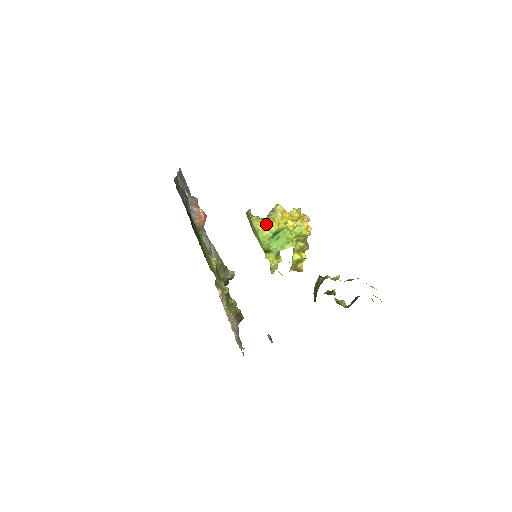
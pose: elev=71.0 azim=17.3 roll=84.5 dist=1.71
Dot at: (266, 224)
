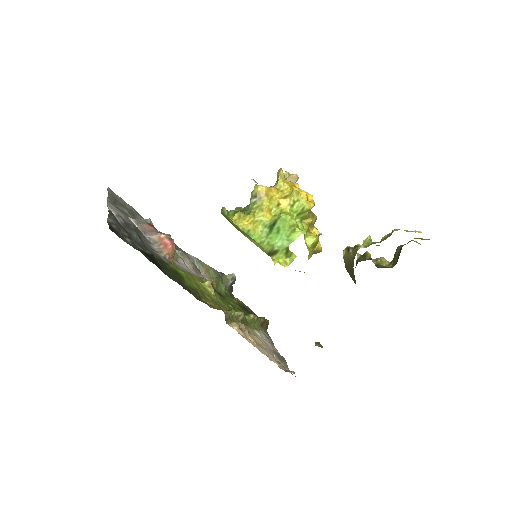
Dot at: (254, 219)
